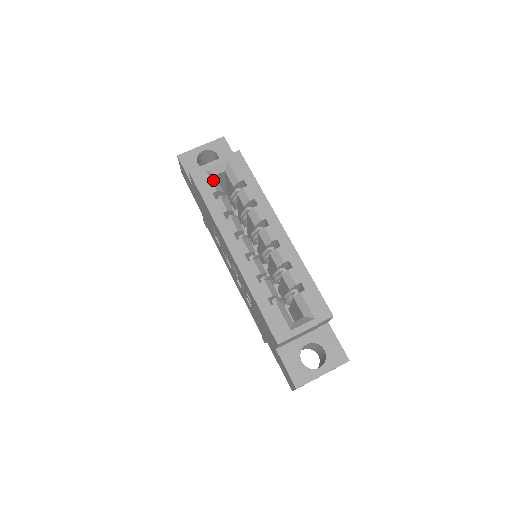
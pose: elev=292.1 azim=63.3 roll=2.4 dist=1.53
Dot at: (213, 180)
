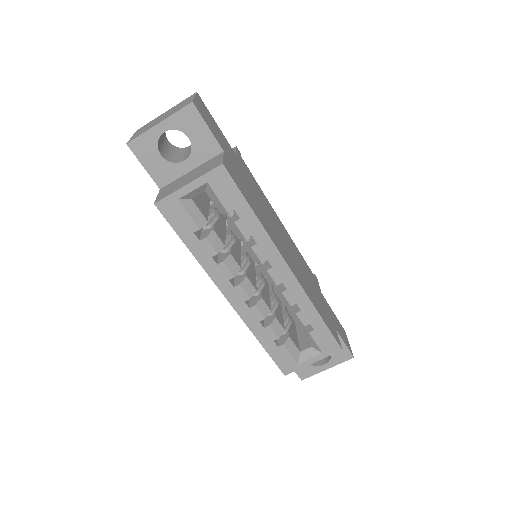
Dot at: (191, 212)
